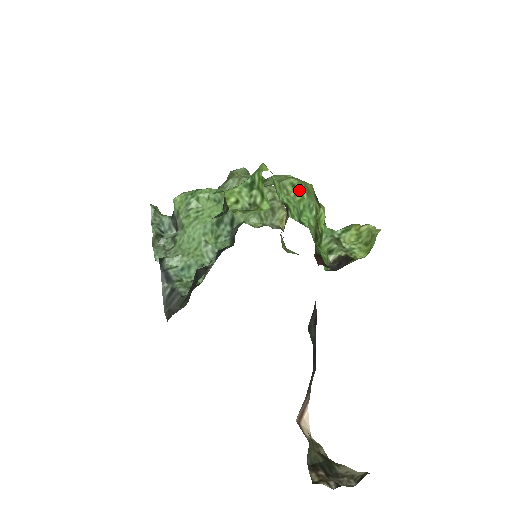
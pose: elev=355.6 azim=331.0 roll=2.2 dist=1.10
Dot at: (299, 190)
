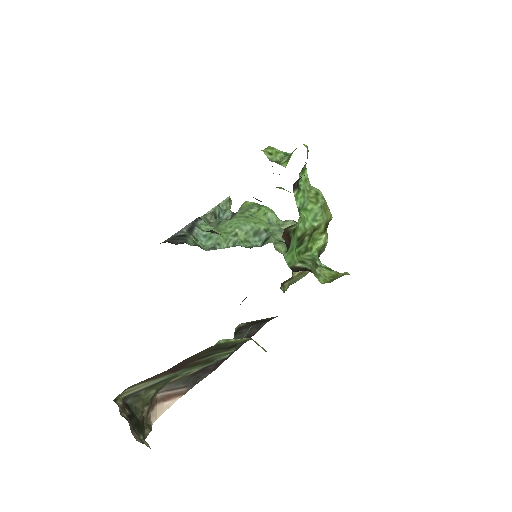
Dot at: (318, 199)
